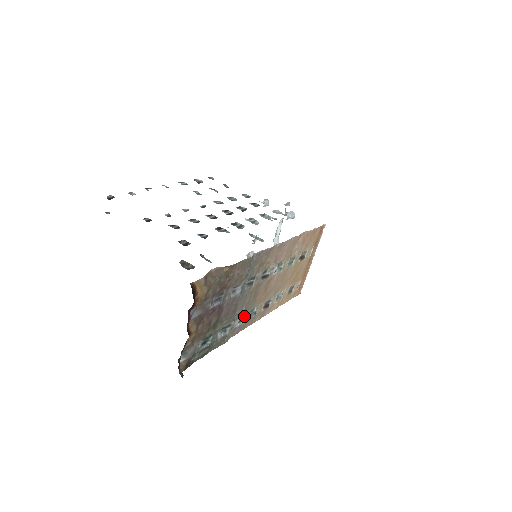
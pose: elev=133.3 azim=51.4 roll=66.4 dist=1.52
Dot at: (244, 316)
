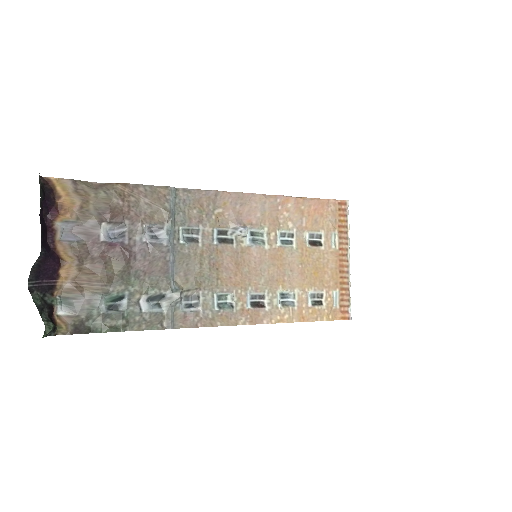
Dot at: (201, 298)
